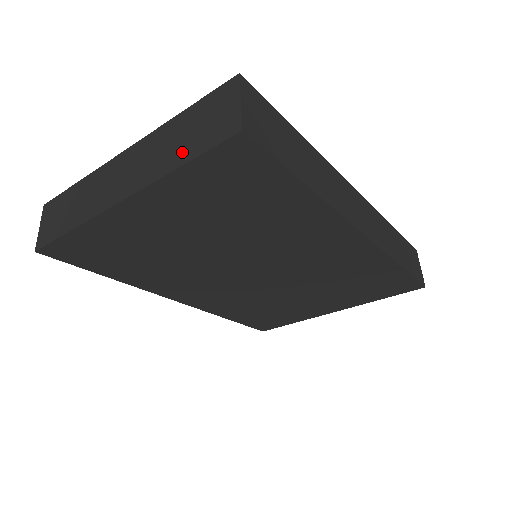
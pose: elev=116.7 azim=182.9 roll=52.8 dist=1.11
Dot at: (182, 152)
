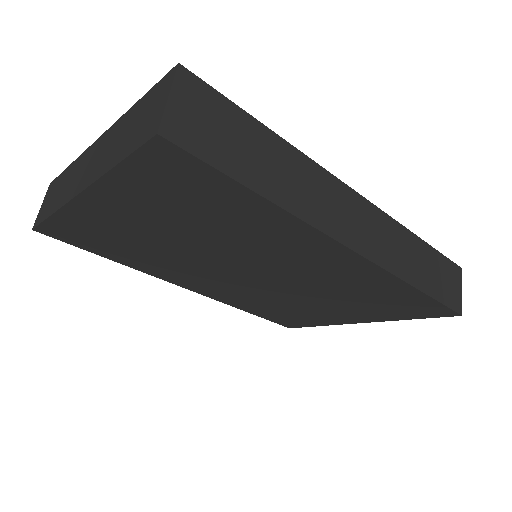
Dot at: (121, 150)
